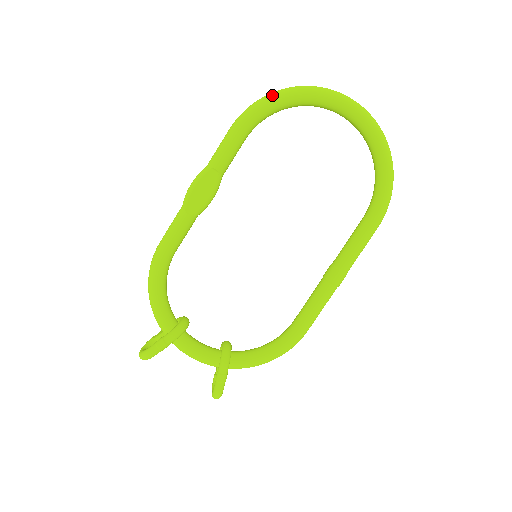
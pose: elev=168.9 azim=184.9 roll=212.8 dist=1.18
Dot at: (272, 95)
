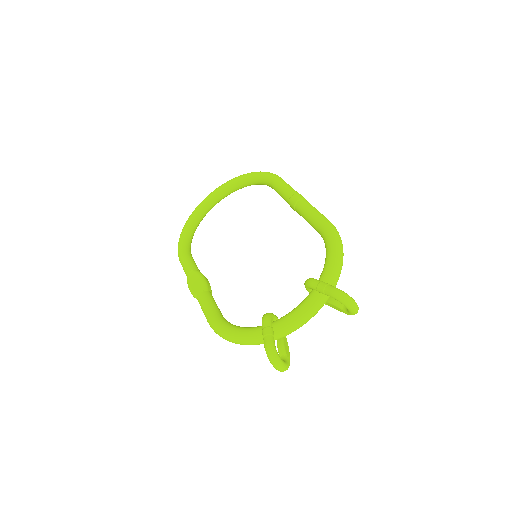
Dot at: (180, 237)
